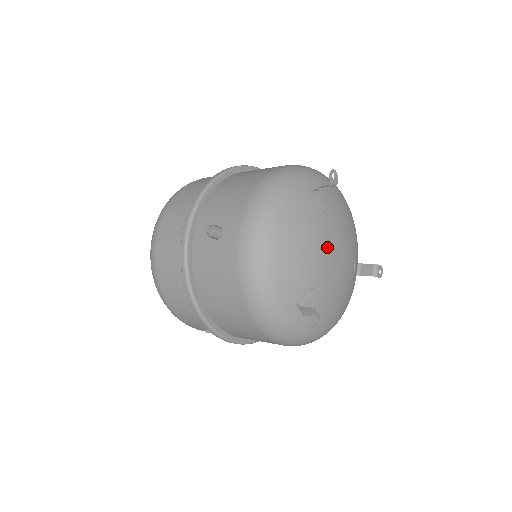
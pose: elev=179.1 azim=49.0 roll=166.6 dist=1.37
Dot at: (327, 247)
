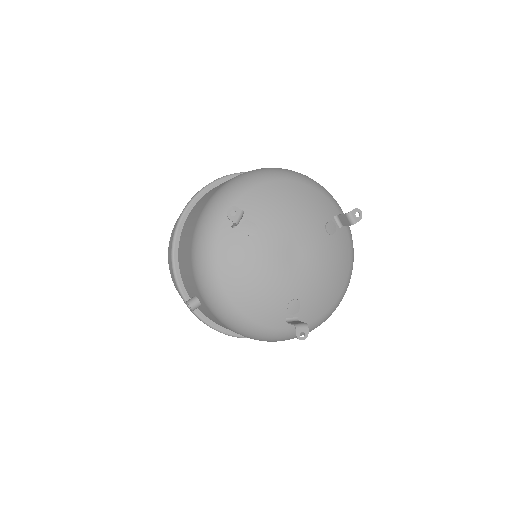
Dot at: (279, 260)
